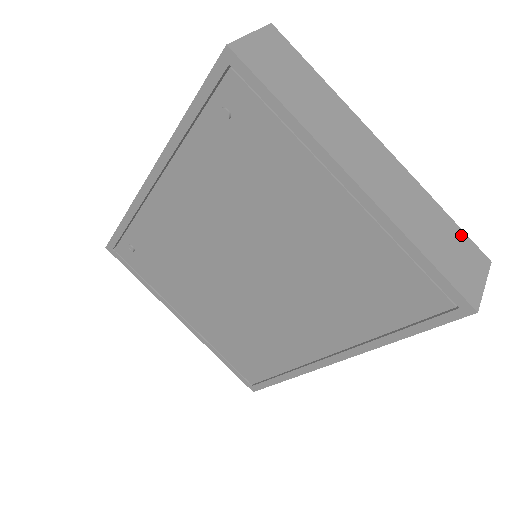
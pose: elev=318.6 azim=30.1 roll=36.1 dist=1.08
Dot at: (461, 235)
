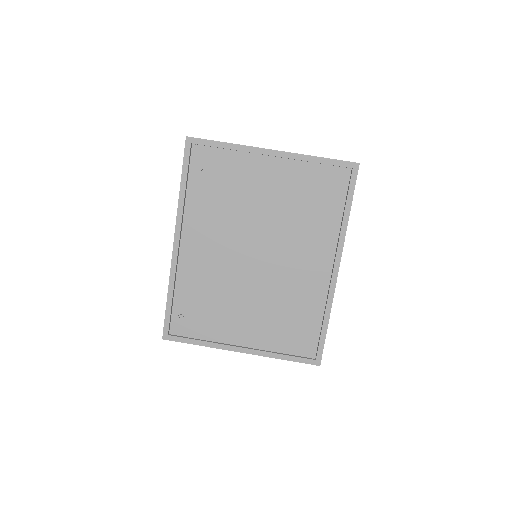
Dot at: occluded
